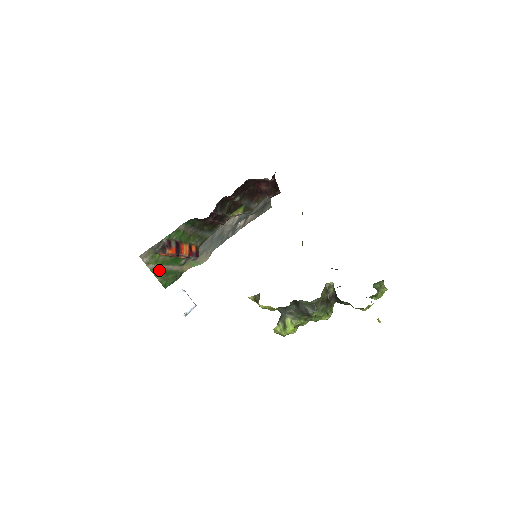
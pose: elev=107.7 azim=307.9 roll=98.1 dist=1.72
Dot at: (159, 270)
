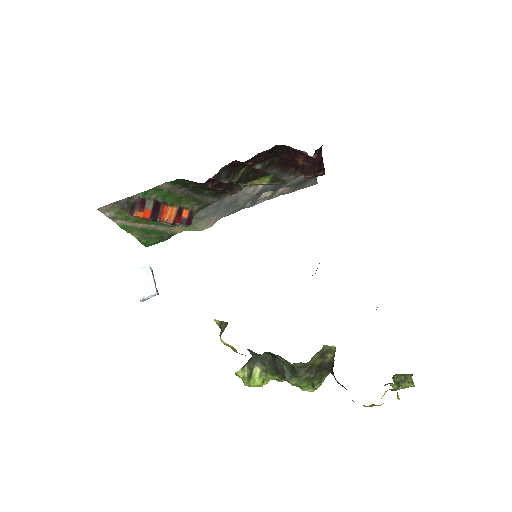
Dot at: (134, 227)
